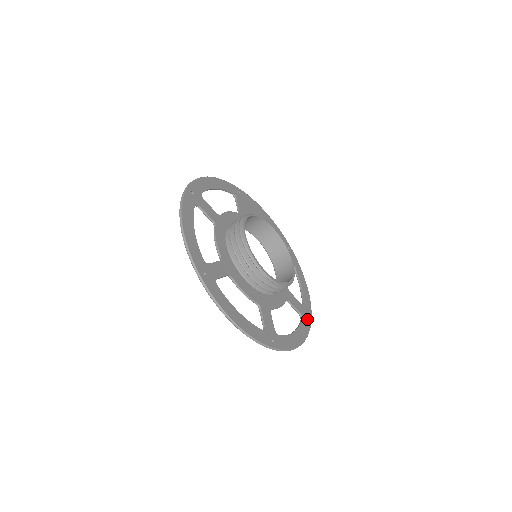
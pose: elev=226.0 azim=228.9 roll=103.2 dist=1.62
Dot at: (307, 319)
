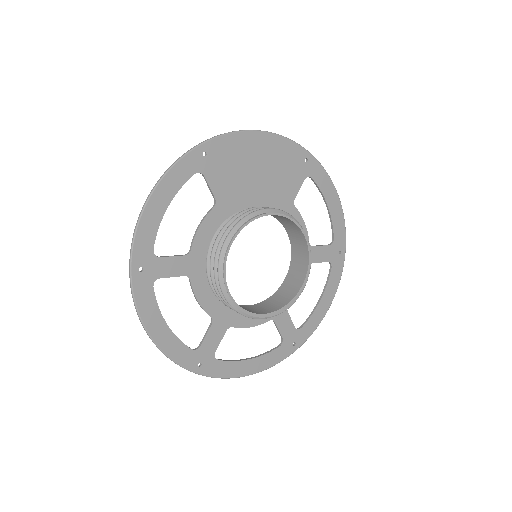
Dot at: (339, 259)
